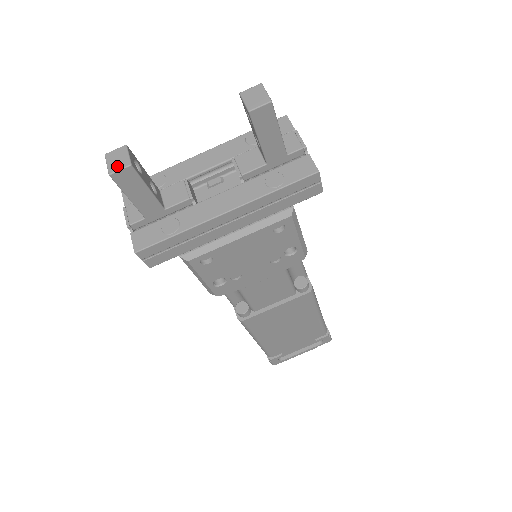
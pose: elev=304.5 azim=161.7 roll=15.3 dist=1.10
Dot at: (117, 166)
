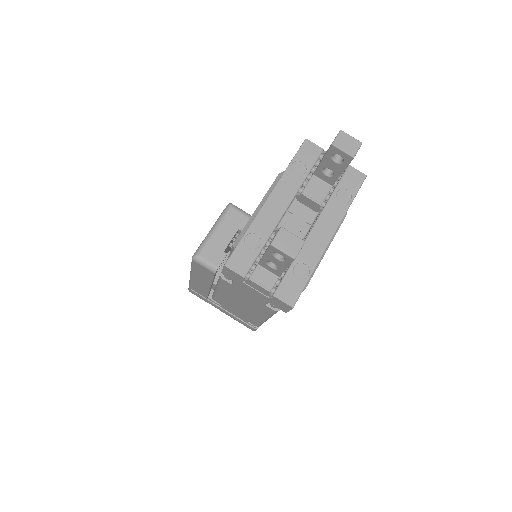
Dot at: (295, 248)
